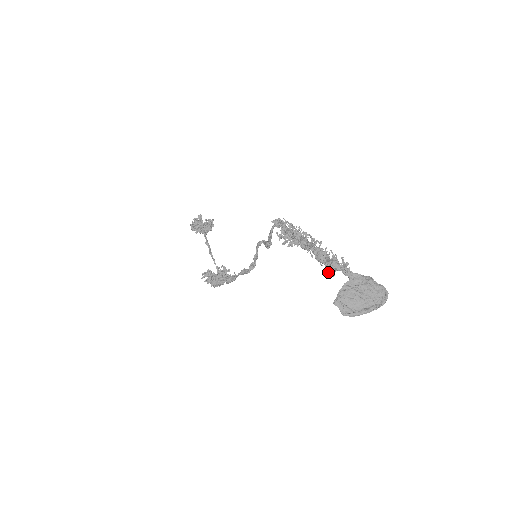
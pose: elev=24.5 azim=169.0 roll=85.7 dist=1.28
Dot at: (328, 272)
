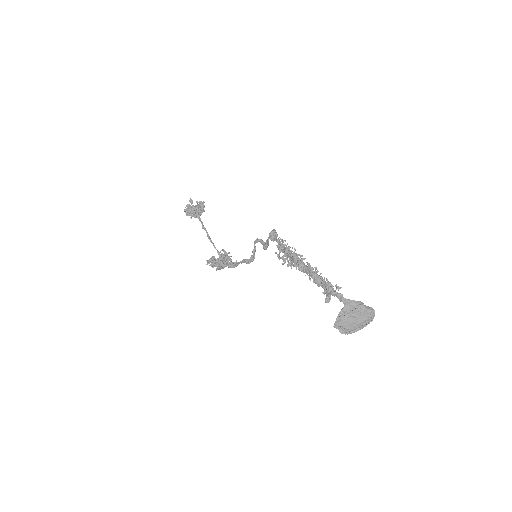
Dot at: (326, 299)
